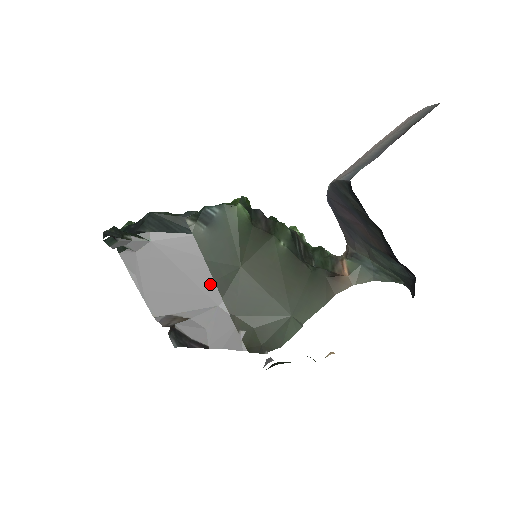
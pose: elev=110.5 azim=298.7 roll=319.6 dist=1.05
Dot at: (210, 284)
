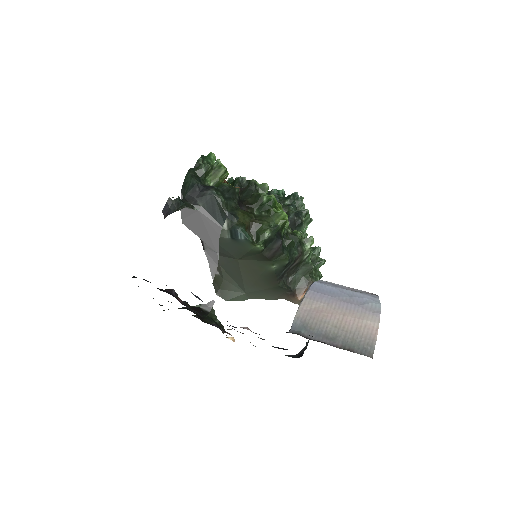
Dot at: occluded
